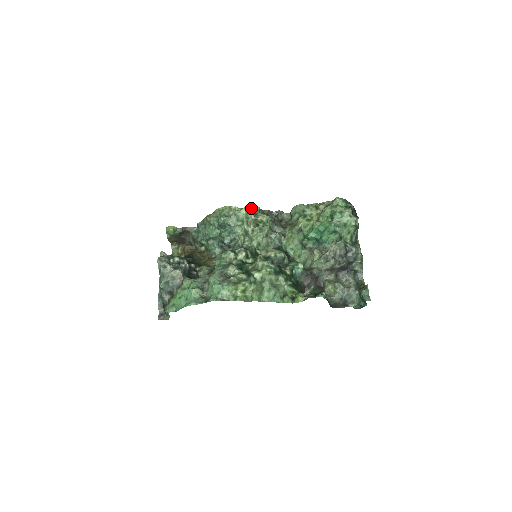
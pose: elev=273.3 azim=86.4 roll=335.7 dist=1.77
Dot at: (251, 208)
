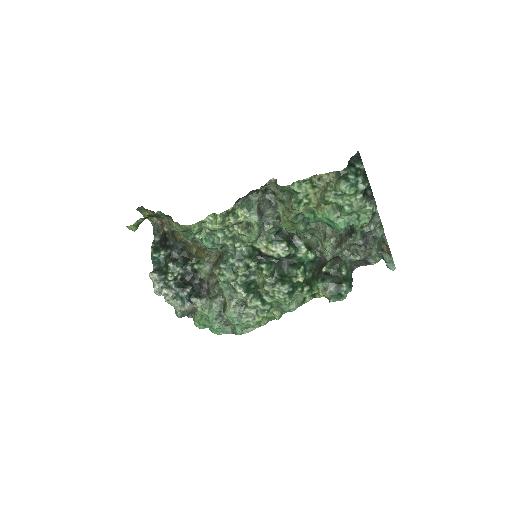
Dot at: (225, 214)
